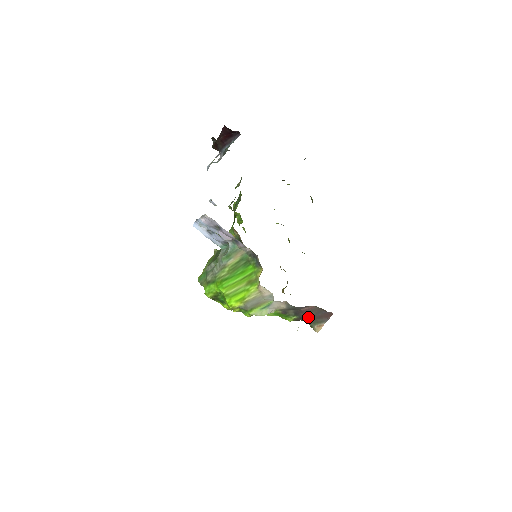
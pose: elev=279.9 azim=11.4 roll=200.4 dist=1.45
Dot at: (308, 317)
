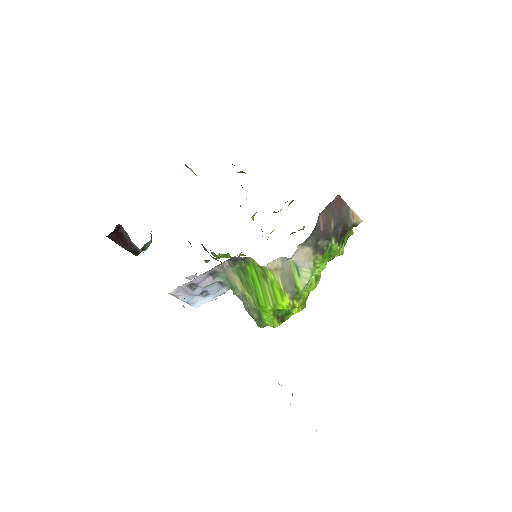
Dot at: (337, 226)
